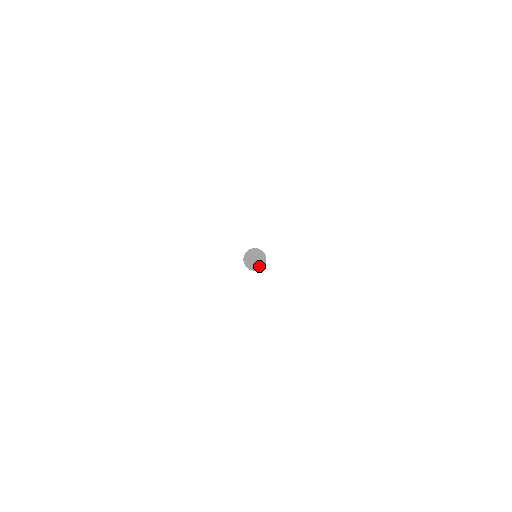
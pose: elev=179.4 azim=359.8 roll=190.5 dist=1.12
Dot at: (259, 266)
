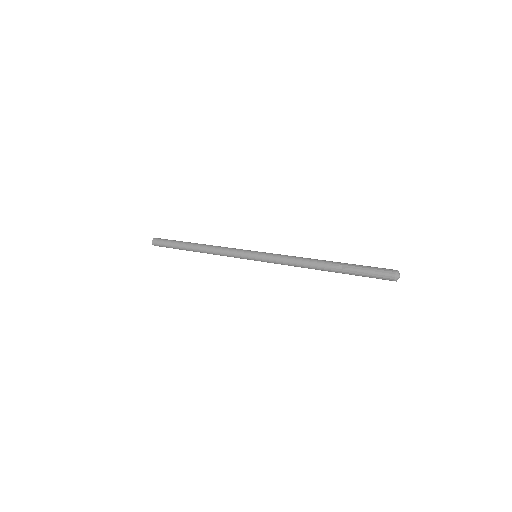
Dot at: (399, 276)
